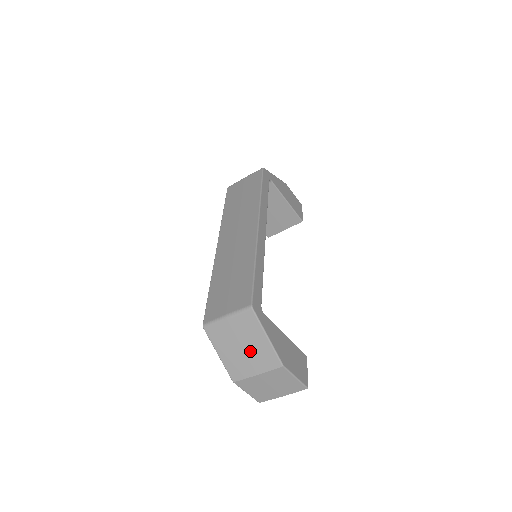
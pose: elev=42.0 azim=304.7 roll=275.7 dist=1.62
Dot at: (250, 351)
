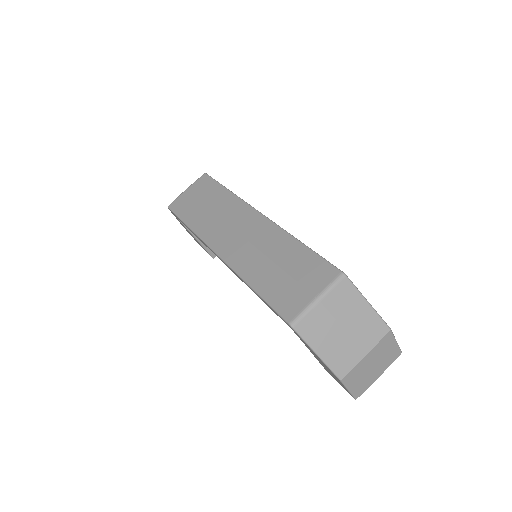
Dot at: (353, 329)
